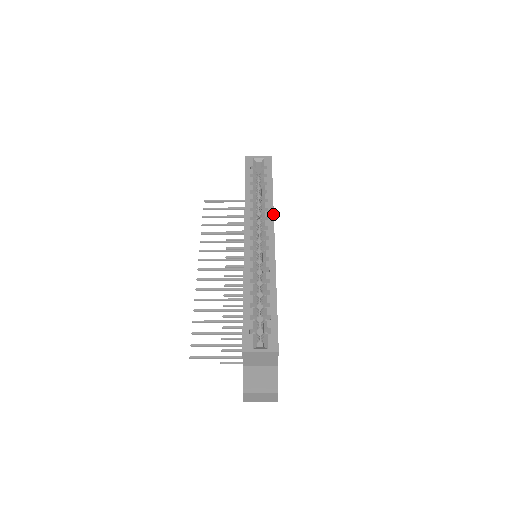
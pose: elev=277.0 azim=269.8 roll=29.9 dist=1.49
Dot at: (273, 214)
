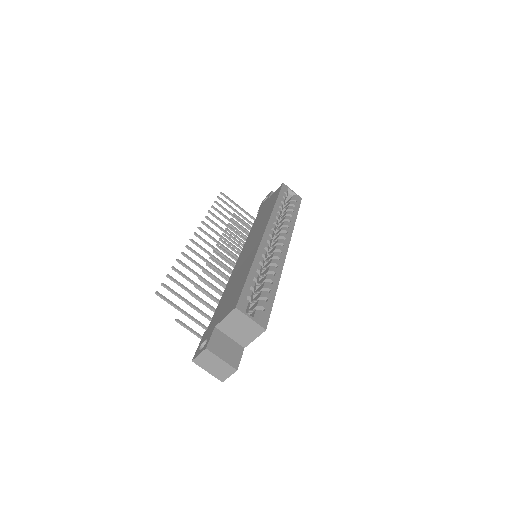
Dot at: occluded
